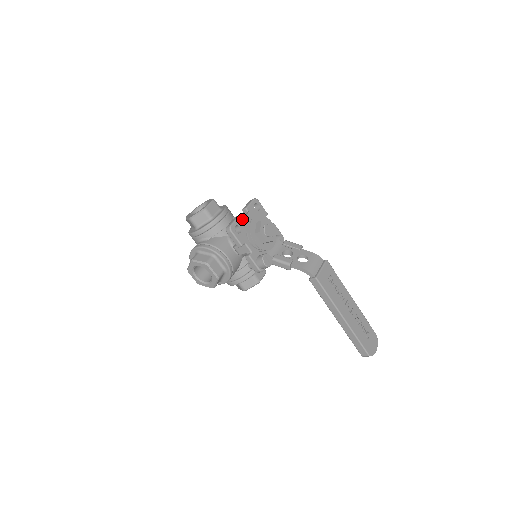
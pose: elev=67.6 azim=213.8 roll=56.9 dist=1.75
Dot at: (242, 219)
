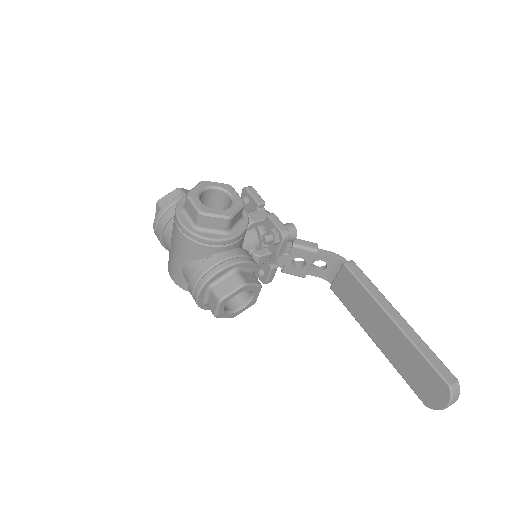
Dot at: occluded
